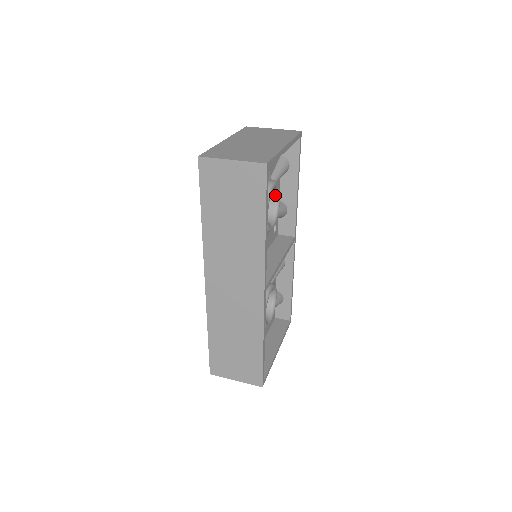
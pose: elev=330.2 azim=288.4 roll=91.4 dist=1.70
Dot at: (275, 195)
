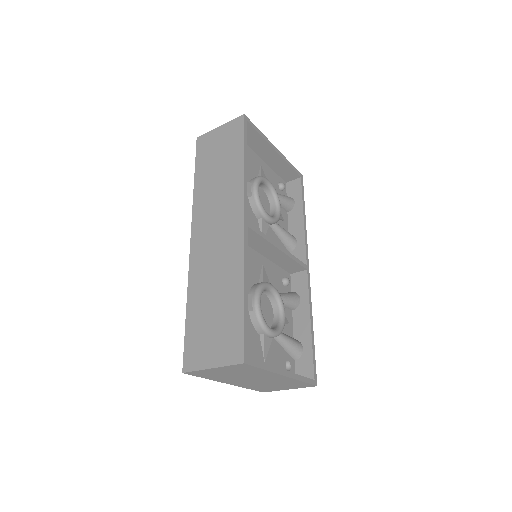
Dot at: (275, 203)
